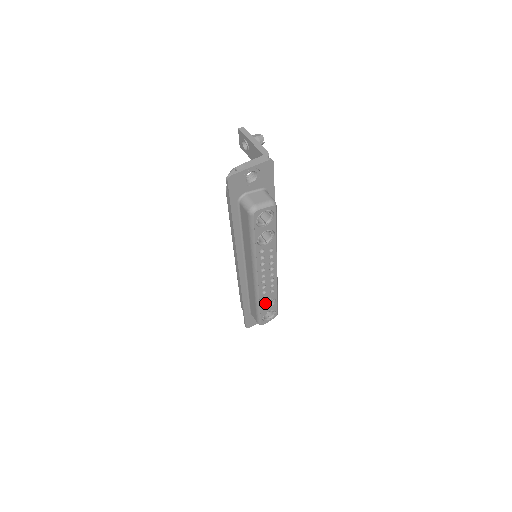
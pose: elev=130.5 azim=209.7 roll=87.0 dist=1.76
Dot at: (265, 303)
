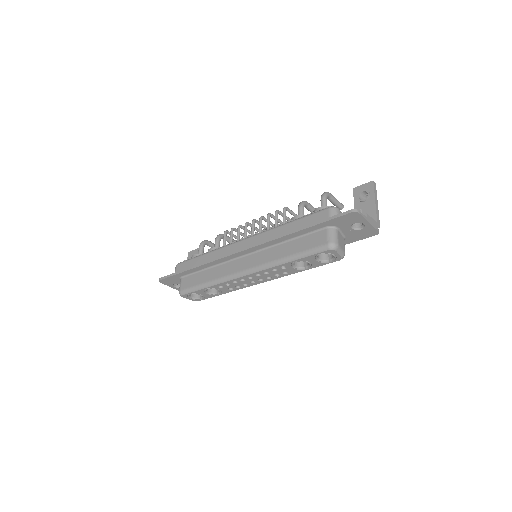
Dot at: occluded
